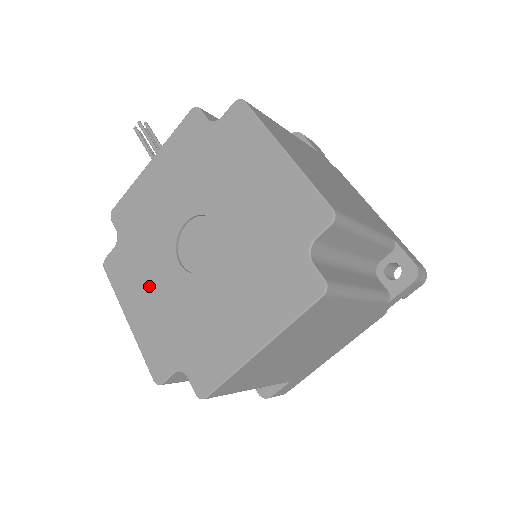
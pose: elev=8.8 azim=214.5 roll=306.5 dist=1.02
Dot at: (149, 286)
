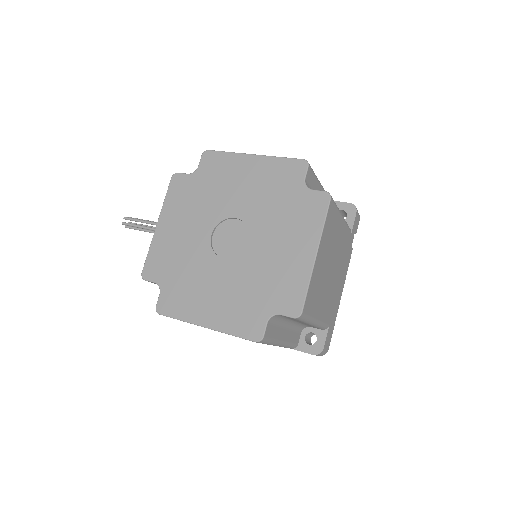
Dot at: (209, 291)
